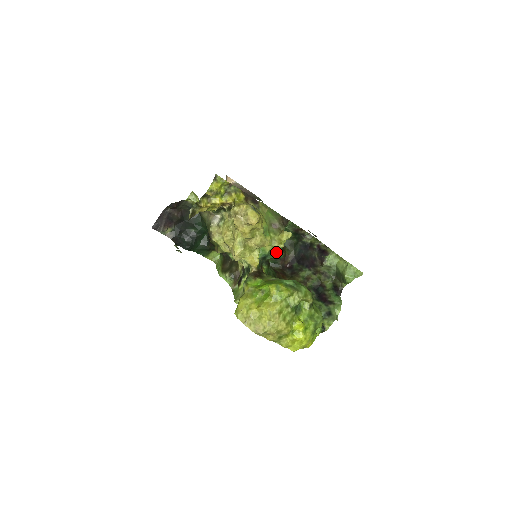
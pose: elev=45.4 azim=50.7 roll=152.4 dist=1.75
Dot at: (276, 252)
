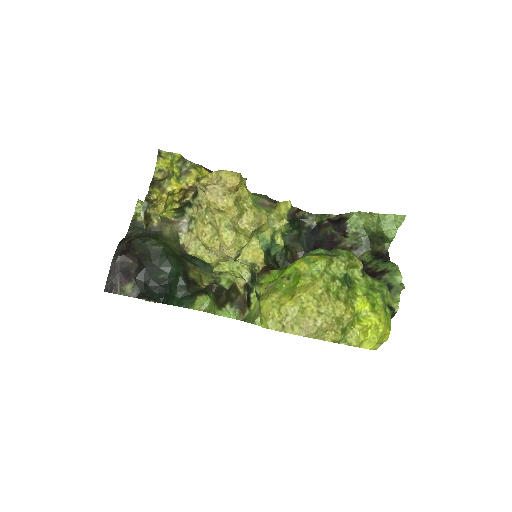
Dot at: (280, 238)
